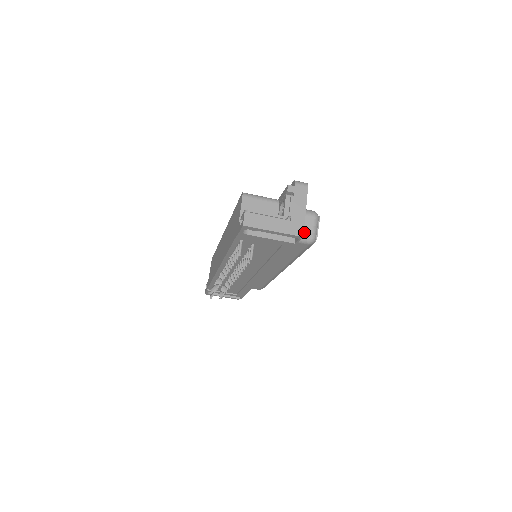
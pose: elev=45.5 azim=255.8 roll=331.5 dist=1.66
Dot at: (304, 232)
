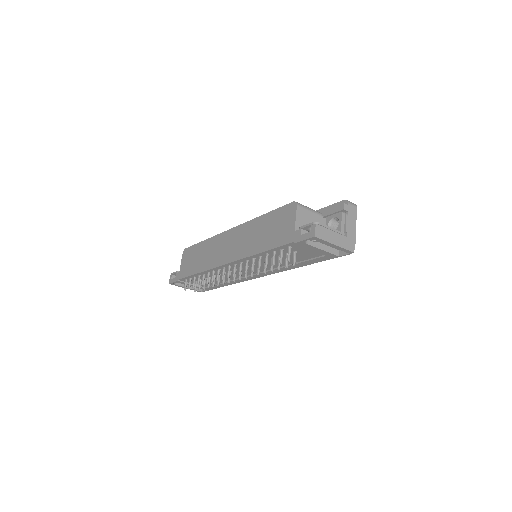
Dot at: occluded
